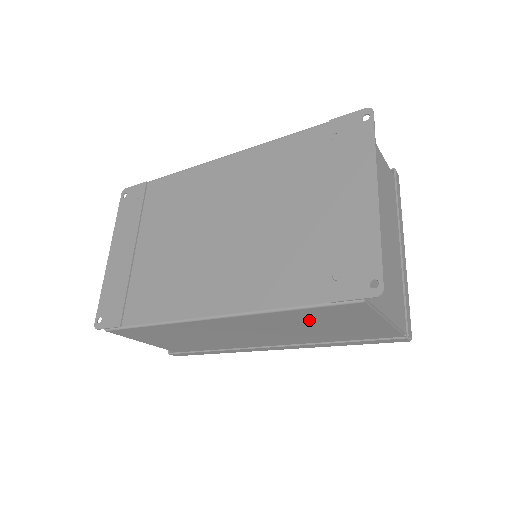
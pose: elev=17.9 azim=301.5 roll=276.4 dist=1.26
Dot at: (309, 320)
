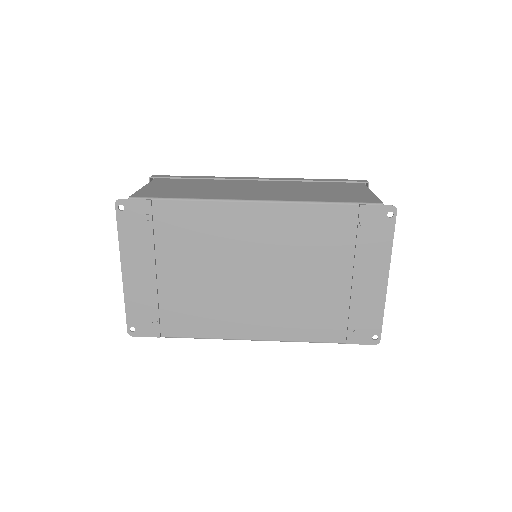
Dot at: occluded
